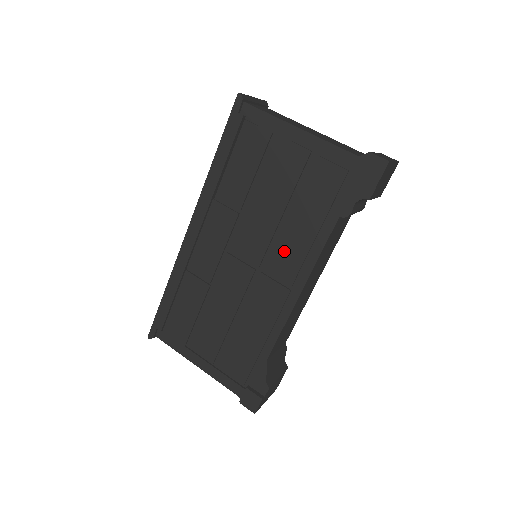
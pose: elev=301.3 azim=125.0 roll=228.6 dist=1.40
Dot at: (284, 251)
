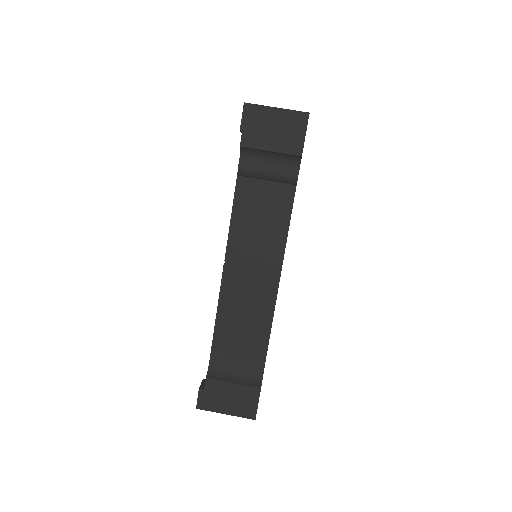
Dot at: occluded
